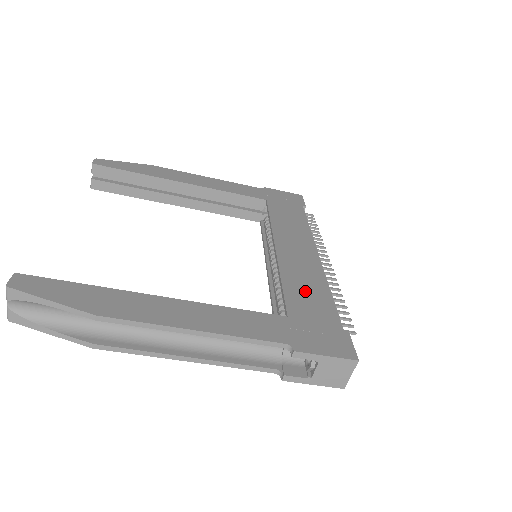
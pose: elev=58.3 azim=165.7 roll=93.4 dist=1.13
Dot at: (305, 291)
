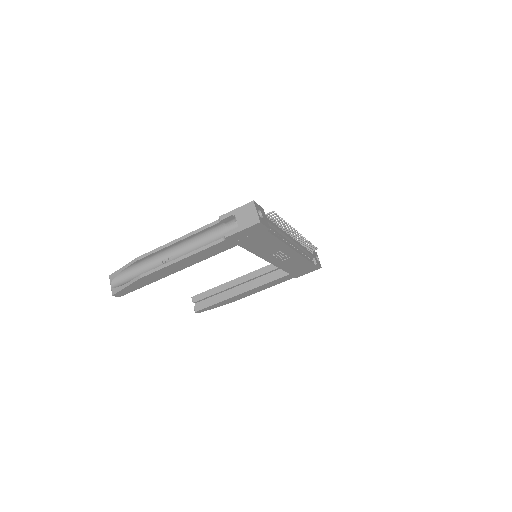
Dot at: occluded
